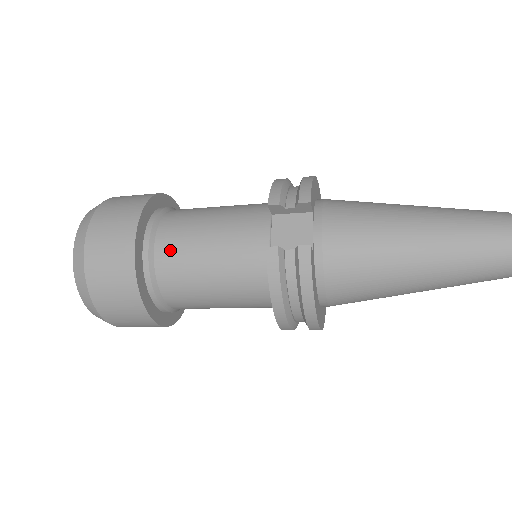
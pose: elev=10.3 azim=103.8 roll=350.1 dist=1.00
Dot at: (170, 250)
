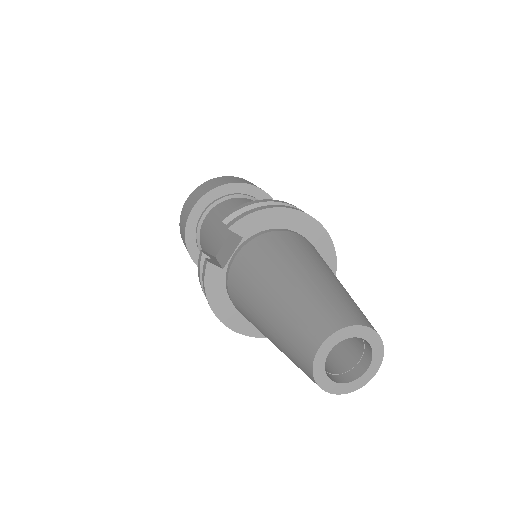
Dot at: (204, 227)
